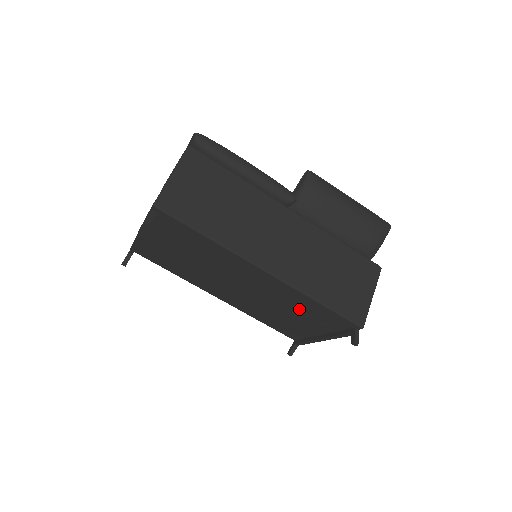
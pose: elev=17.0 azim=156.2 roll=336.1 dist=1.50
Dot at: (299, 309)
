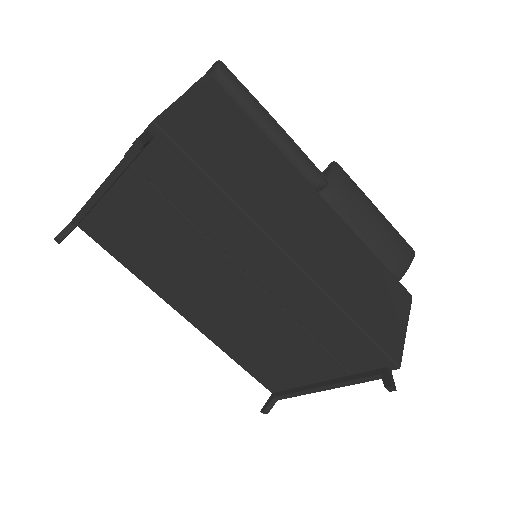
Dot at: (311, 334)
